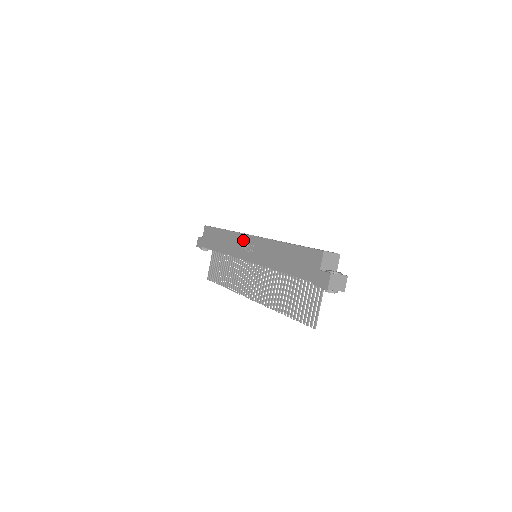
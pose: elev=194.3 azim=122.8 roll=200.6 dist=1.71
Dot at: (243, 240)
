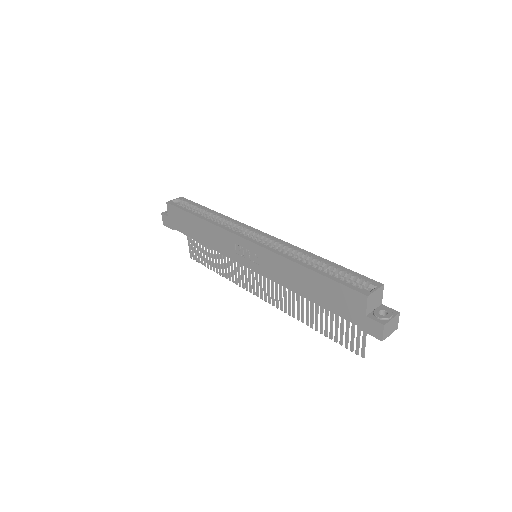
Dot at: (234, 241)
